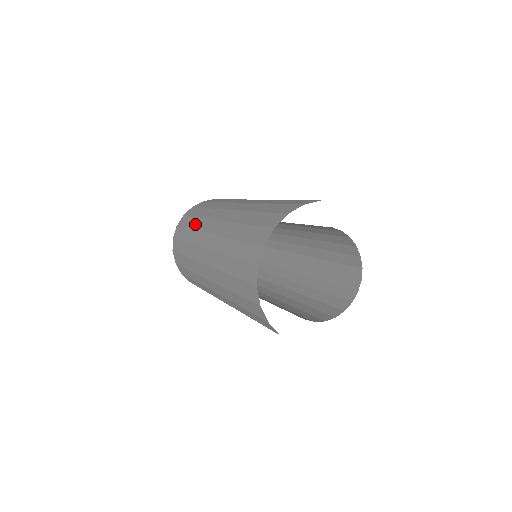
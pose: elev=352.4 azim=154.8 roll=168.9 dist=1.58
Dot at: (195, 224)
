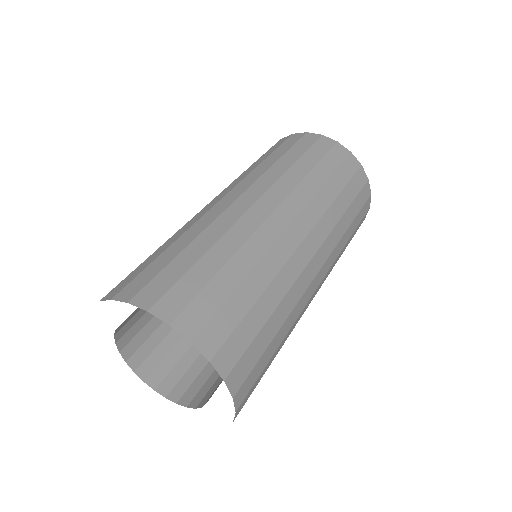
Dot at: (265, 164)
